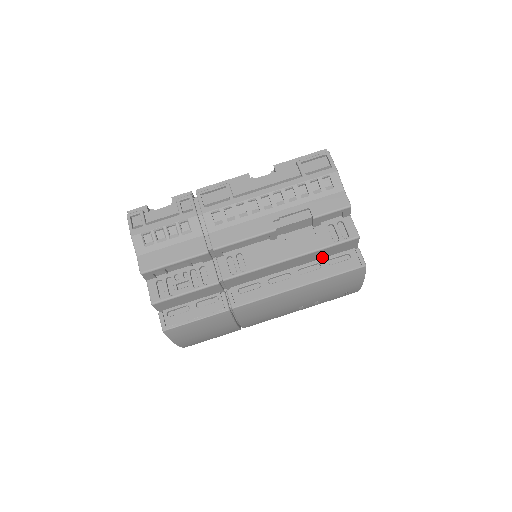
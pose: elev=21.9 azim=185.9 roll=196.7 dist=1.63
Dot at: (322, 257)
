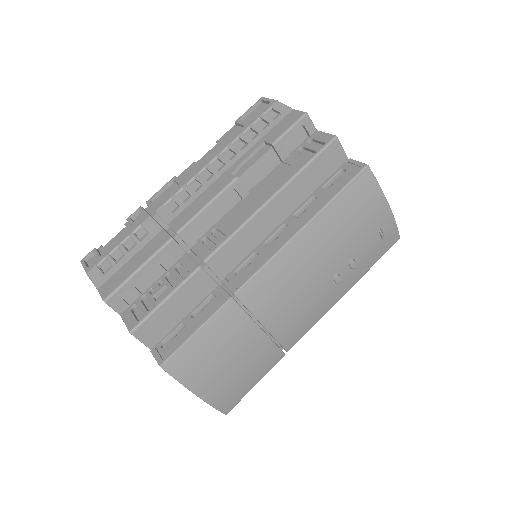
Dot at: (313, 189)
